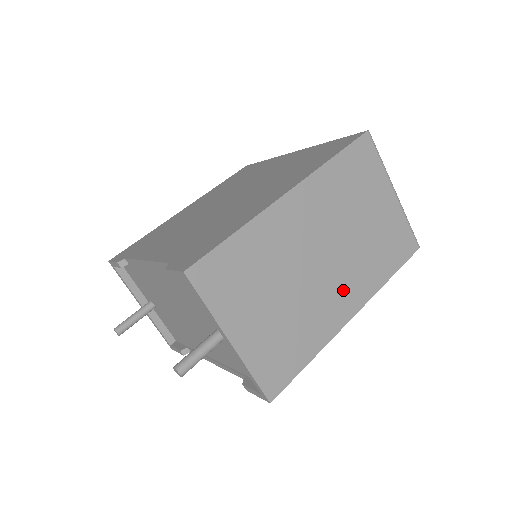
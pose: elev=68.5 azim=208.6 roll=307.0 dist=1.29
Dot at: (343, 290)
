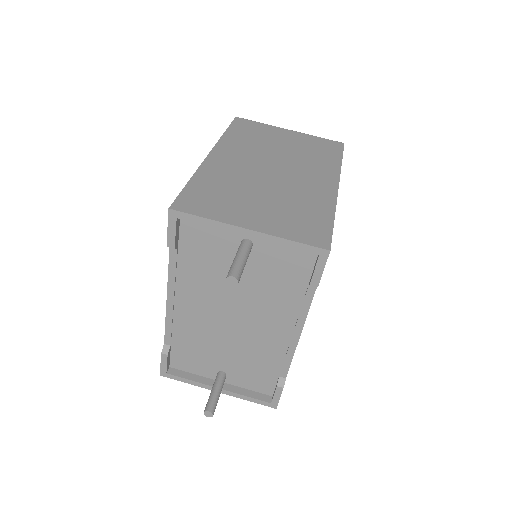
Dot at: (311, 178)
